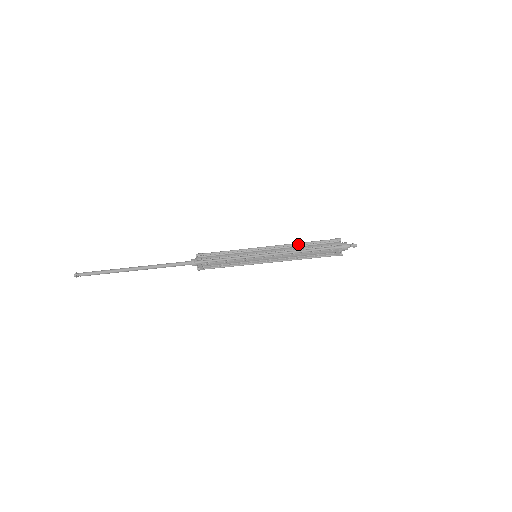
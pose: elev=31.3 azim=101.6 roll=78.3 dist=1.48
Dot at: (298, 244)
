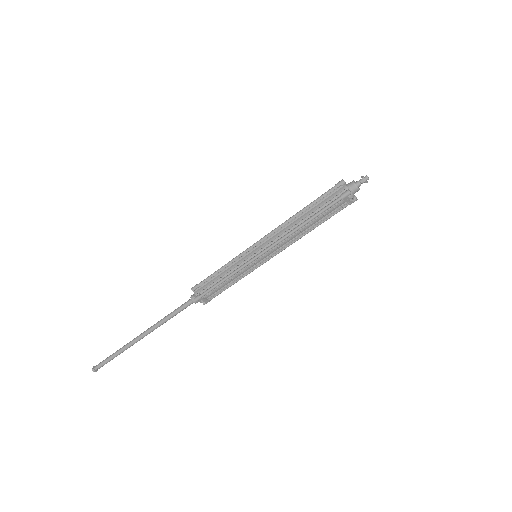
Dot at: (295, 216)
